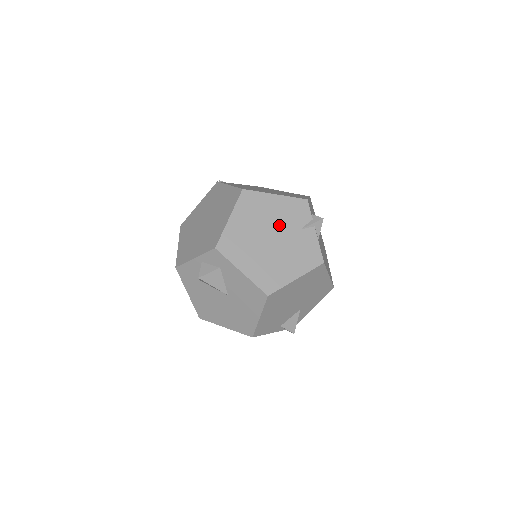
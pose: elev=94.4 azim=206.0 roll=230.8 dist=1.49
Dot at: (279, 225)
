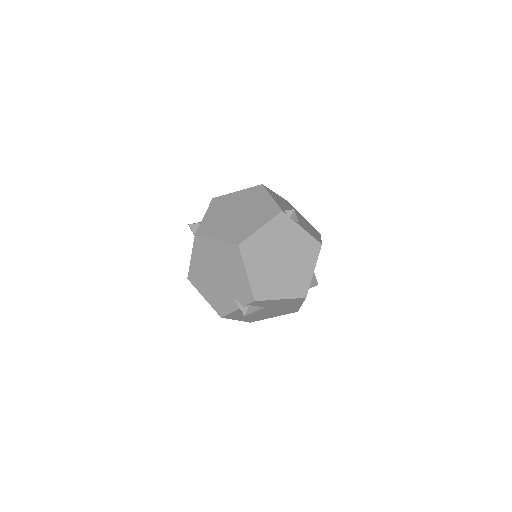
Dot at: (228, 280)
